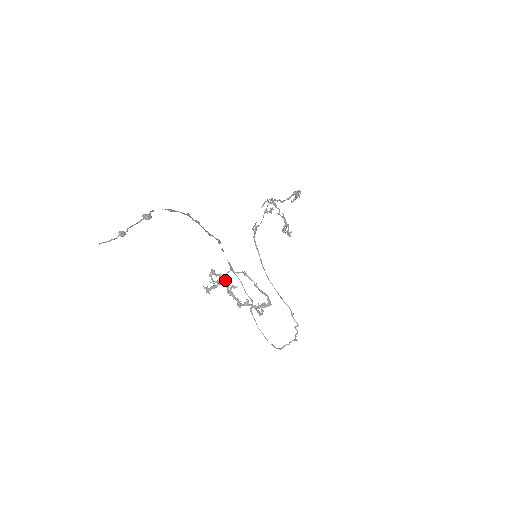
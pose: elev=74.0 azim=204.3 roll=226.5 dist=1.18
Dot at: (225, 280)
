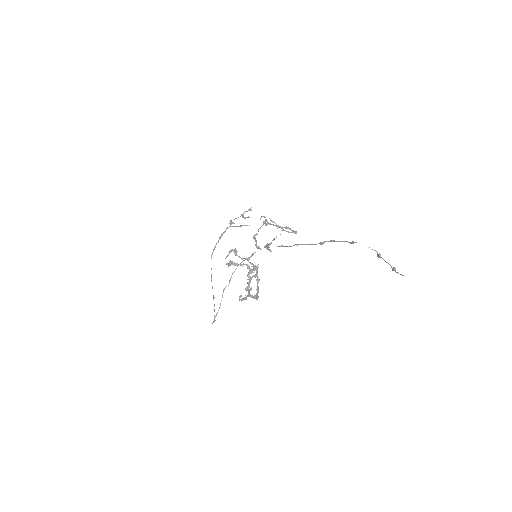
Dot at: occluded
